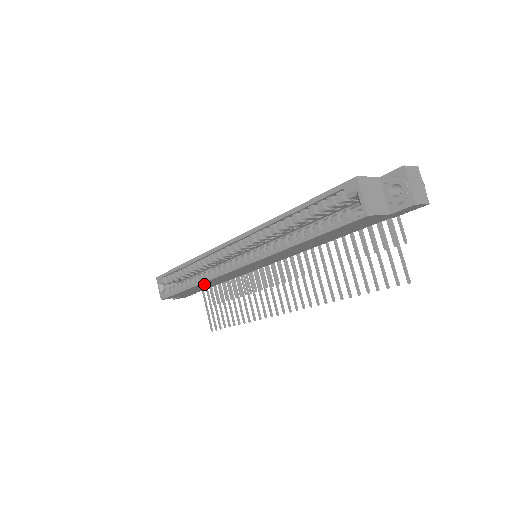
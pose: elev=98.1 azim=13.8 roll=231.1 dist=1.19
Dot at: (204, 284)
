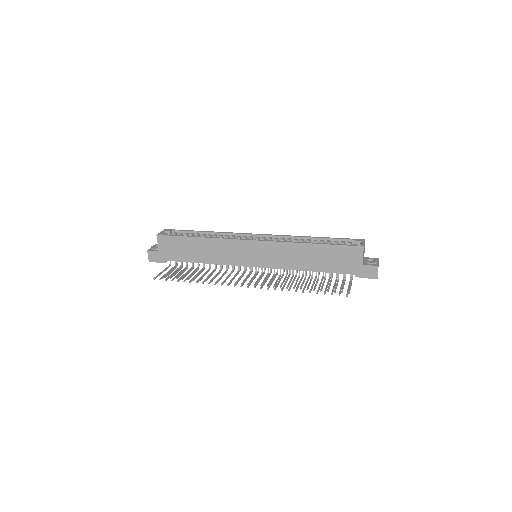
Dot at: (207, 244)
